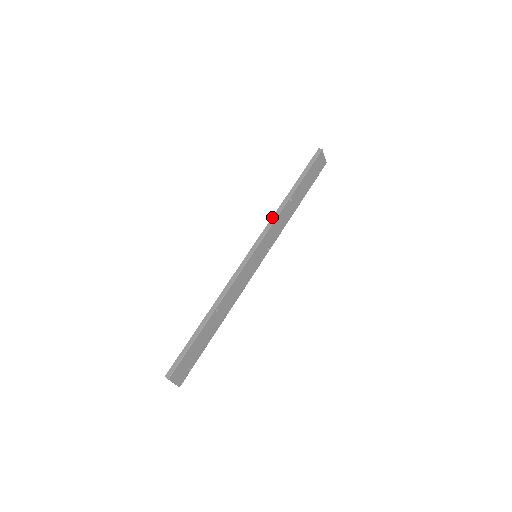
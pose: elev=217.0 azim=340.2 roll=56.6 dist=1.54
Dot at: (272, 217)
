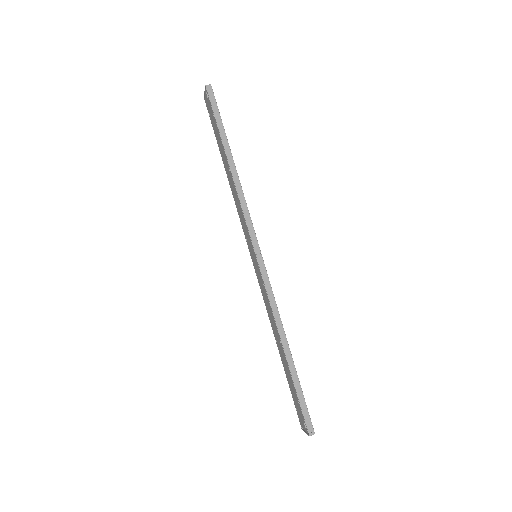
Dot at: (241, 204)
